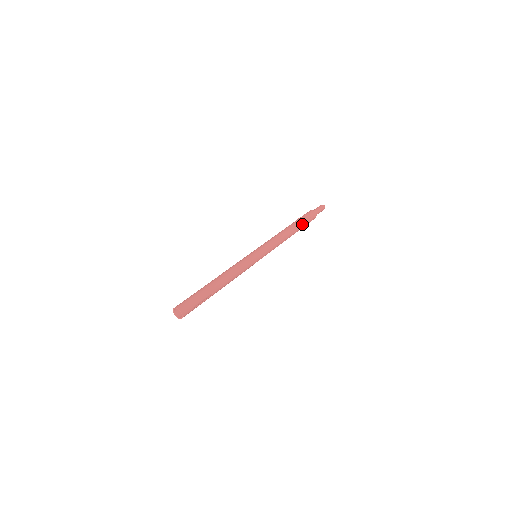
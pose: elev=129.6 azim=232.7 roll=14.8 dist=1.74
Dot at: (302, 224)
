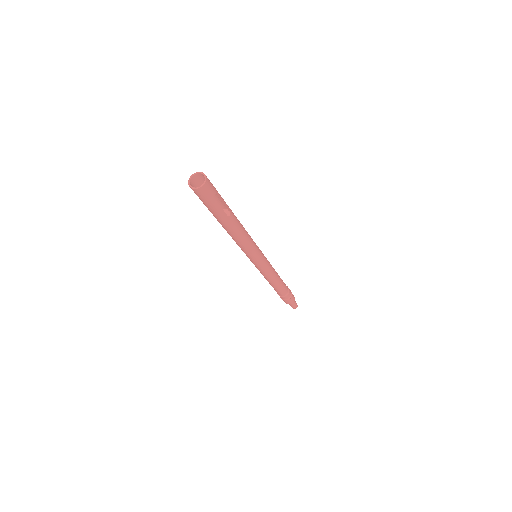
Dot at: (287, 287)
